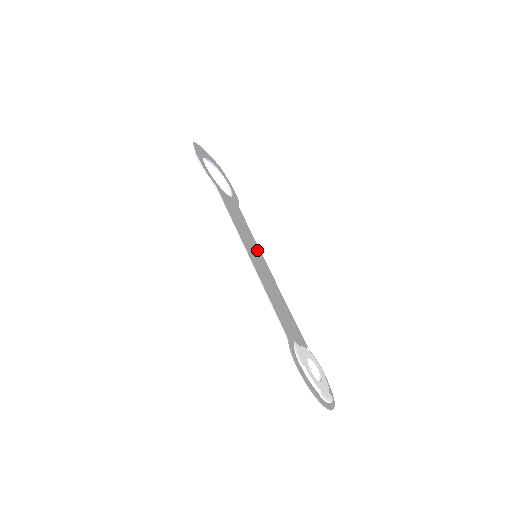
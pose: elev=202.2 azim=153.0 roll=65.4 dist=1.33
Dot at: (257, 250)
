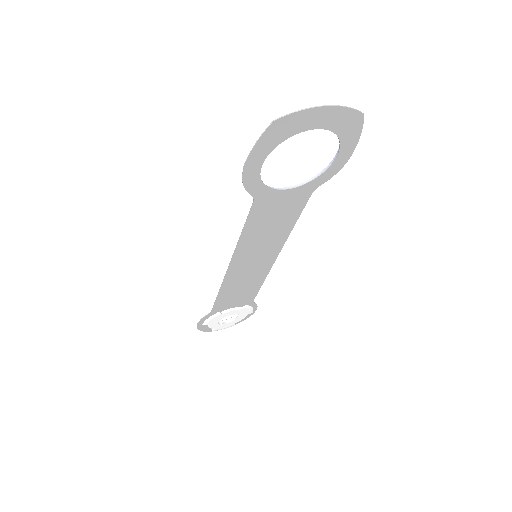
Dot at: (274, 245)
